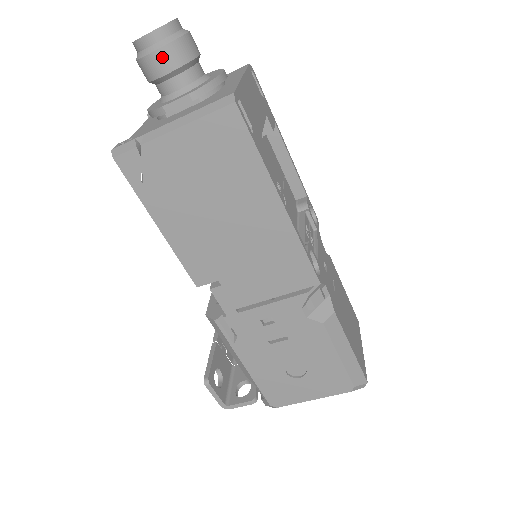
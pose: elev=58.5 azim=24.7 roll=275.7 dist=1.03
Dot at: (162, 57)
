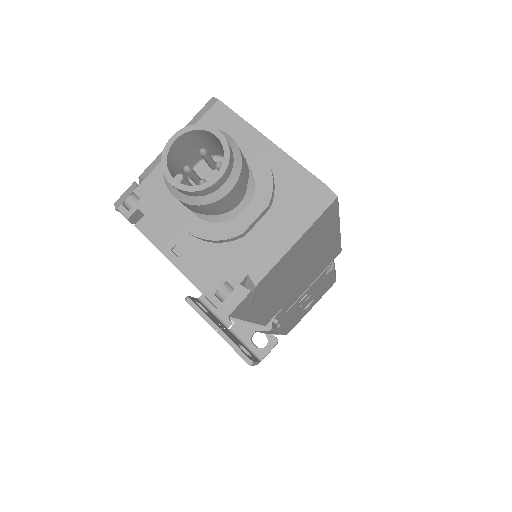
Dot at: (236, 190)
